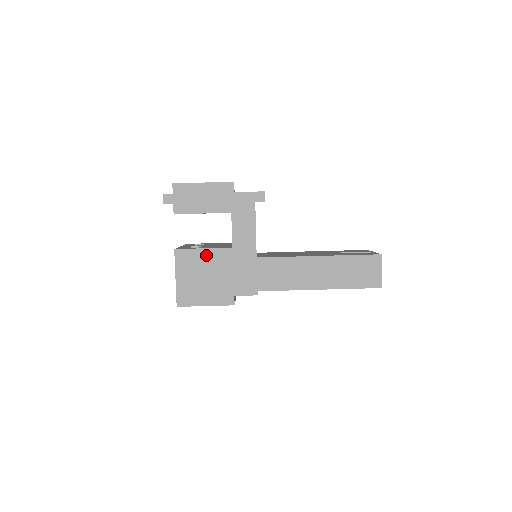
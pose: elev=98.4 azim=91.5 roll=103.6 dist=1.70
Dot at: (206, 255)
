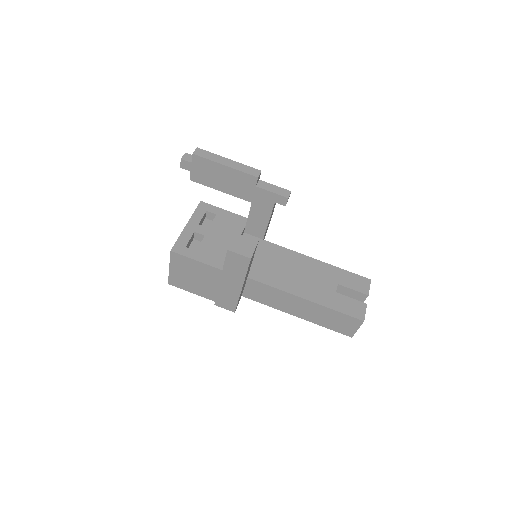
Dot at: (199, 266)
